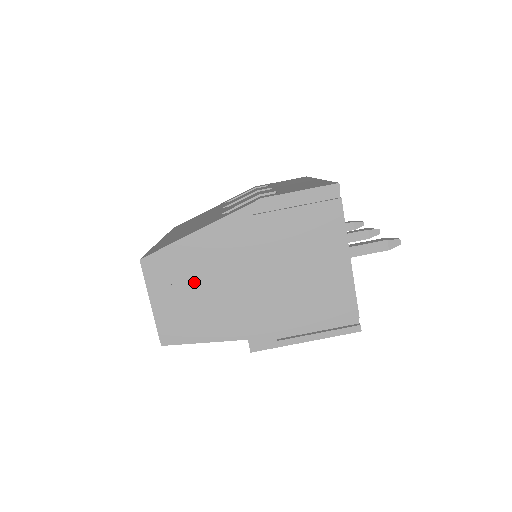
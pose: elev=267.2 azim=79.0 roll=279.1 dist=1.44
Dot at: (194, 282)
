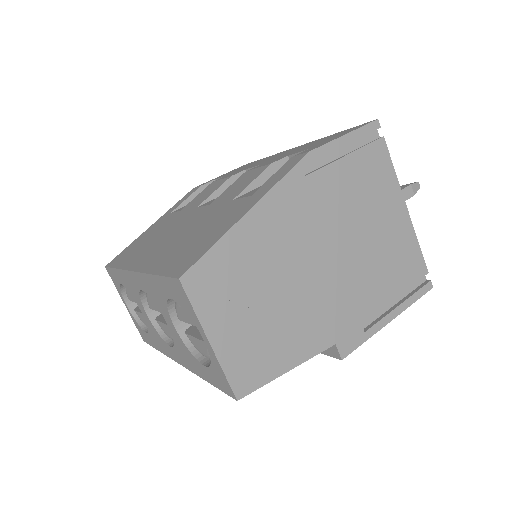
Dot at: (259, 288)
